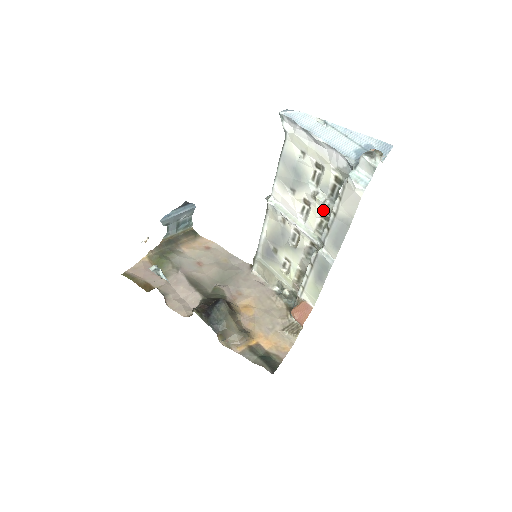
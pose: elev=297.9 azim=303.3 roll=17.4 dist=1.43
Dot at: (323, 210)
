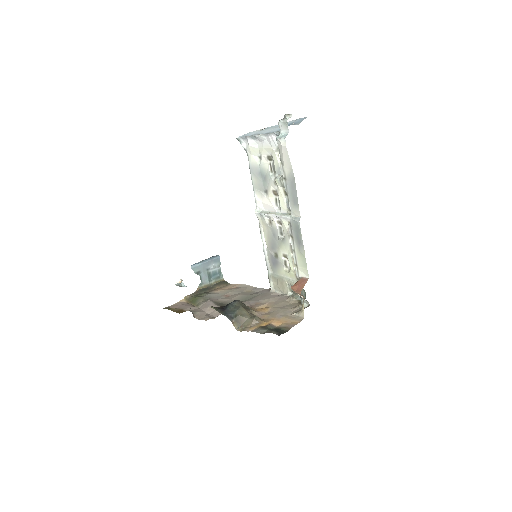
Dot at: (284, 188)
